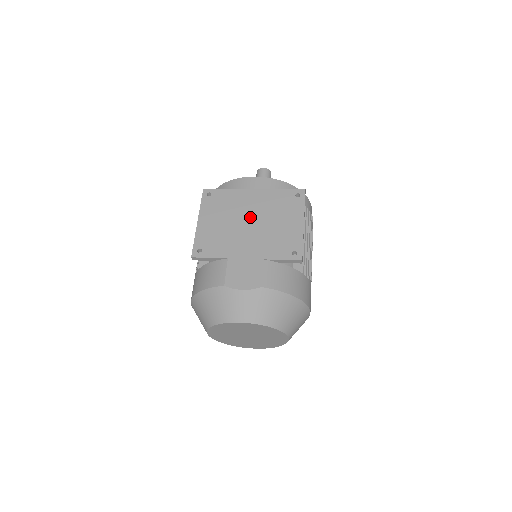
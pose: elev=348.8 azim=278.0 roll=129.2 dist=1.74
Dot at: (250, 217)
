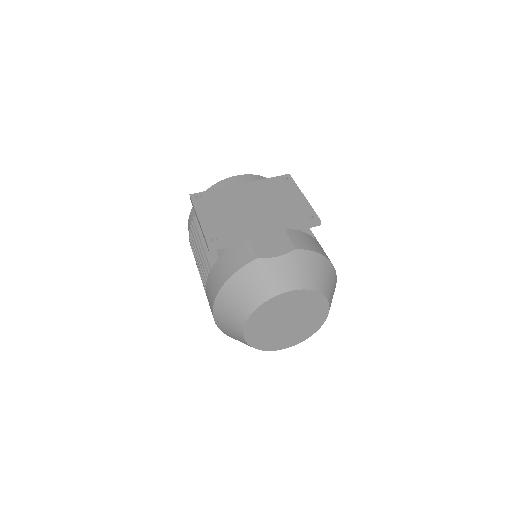
Dot at: (250, 203)
